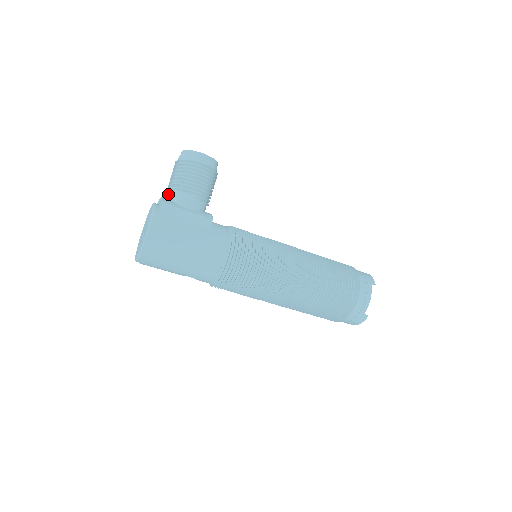
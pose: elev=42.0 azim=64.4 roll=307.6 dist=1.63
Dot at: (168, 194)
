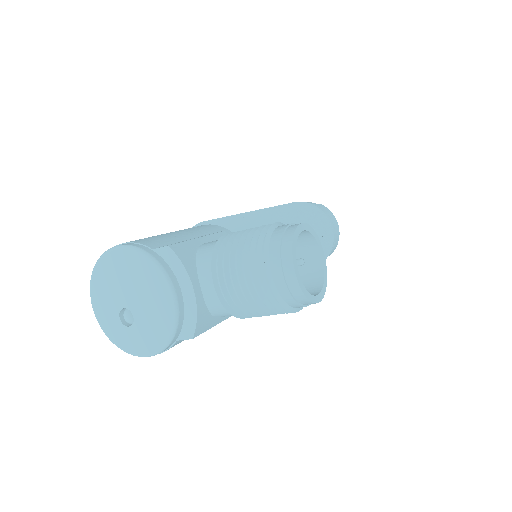
Dot at: (210, 295)
